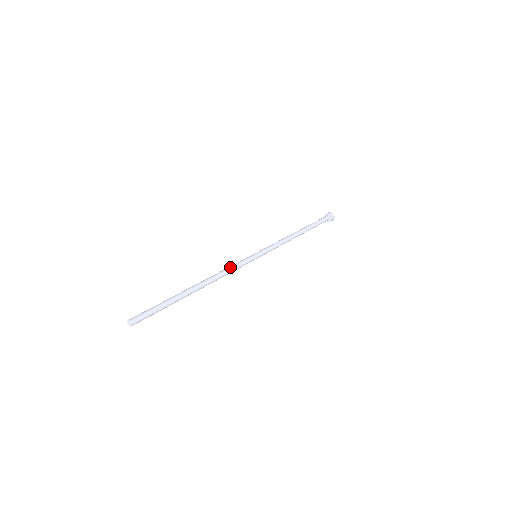
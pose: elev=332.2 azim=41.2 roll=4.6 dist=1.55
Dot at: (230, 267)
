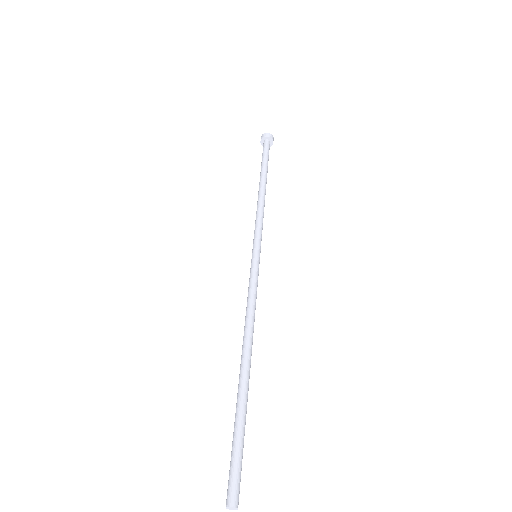
Dot at: (253, 299)
